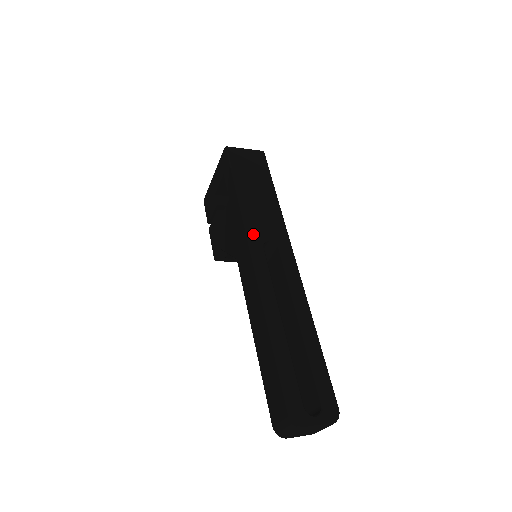
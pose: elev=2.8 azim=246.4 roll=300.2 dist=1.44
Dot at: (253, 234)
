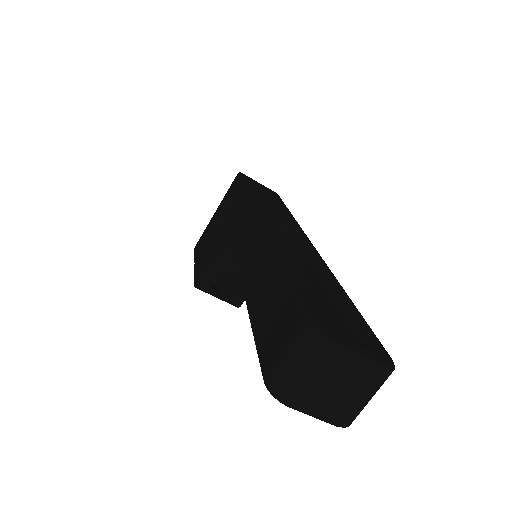
Dot at: (262, 207)
